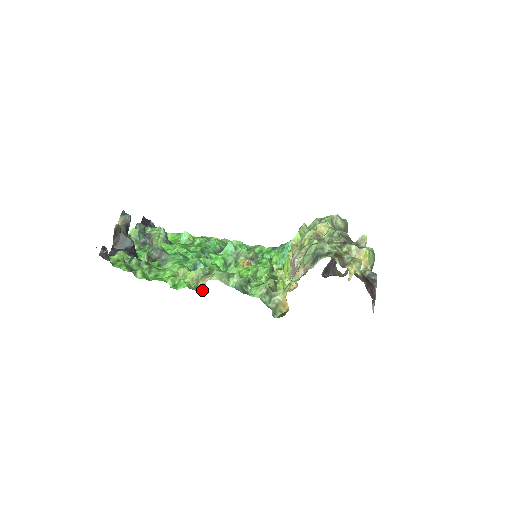
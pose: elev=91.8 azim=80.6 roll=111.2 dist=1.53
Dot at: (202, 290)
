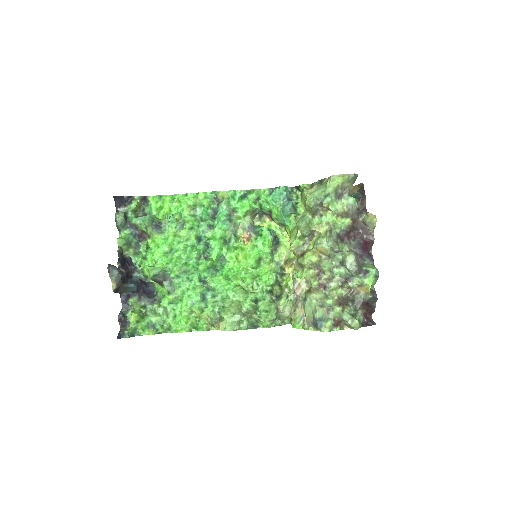
Dot at: (219, 329)
